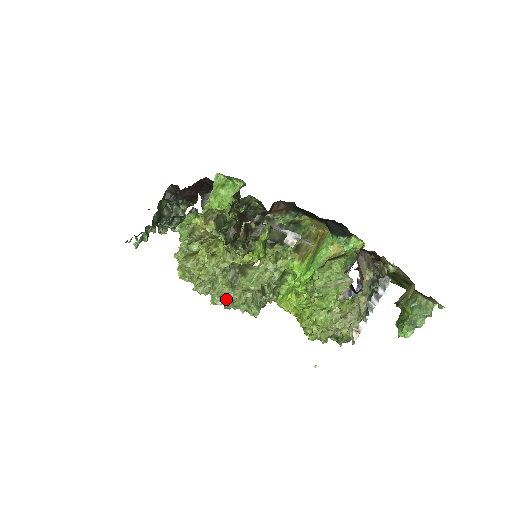
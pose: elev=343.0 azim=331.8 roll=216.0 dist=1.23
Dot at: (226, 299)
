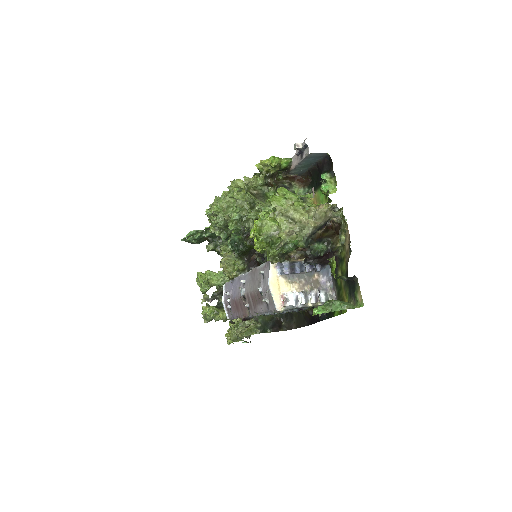
Dot at: (226, 205)
